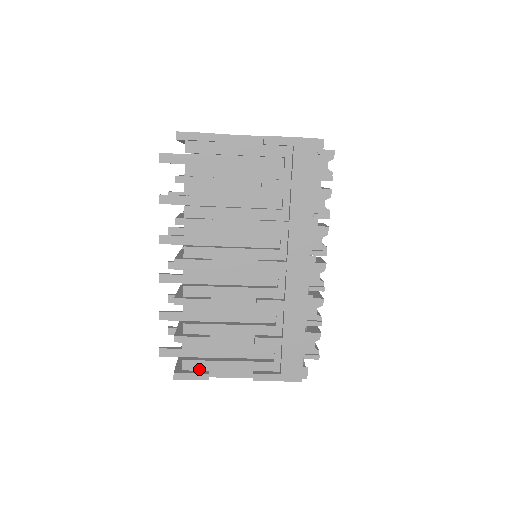
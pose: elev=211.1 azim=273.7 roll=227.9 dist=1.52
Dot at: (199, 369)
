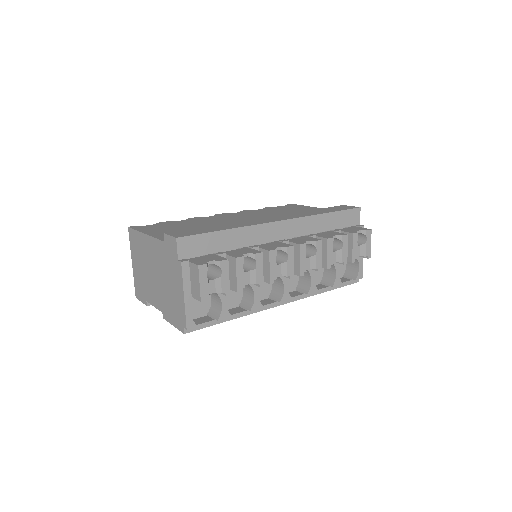
Dot at: occluded
